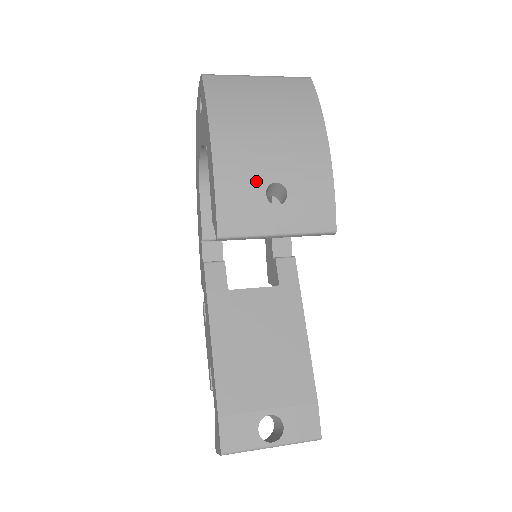
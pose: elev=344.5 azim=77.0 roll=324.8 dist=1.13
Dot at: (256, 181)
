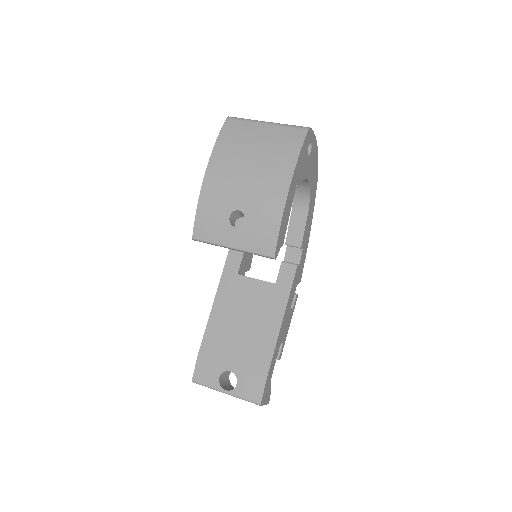
Dot at: (225, 206)
